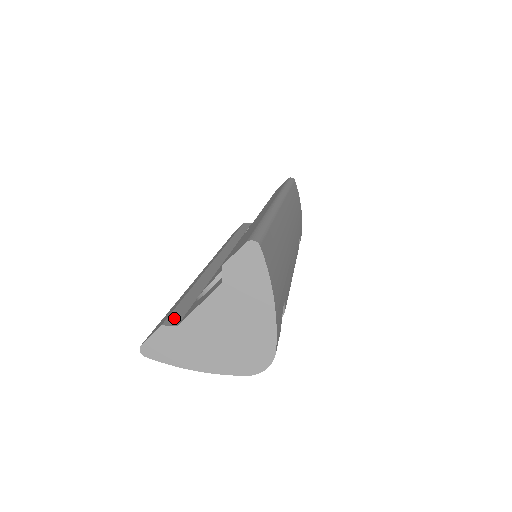
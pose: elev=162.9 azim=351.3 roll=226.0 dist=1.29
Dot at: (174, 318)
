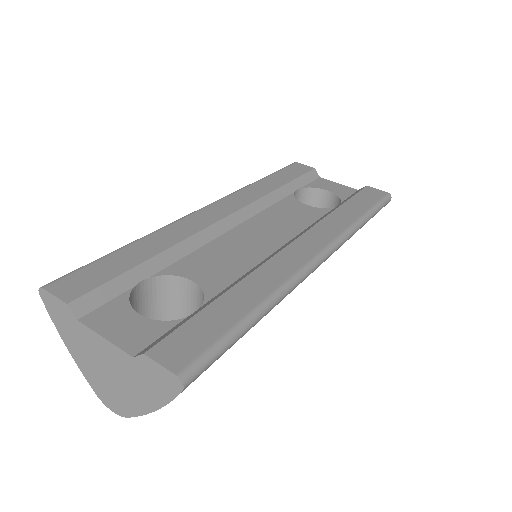
Dot at: (88, 302)
